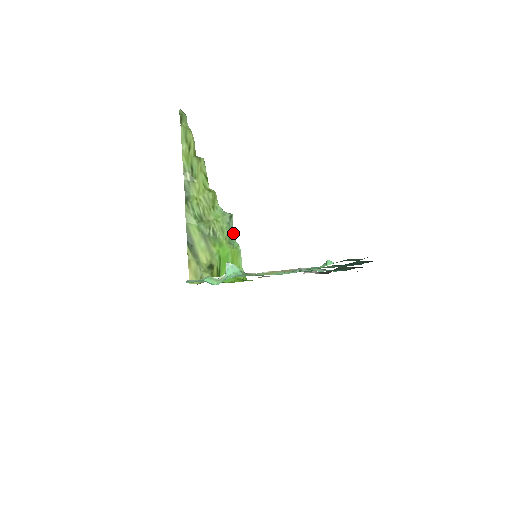
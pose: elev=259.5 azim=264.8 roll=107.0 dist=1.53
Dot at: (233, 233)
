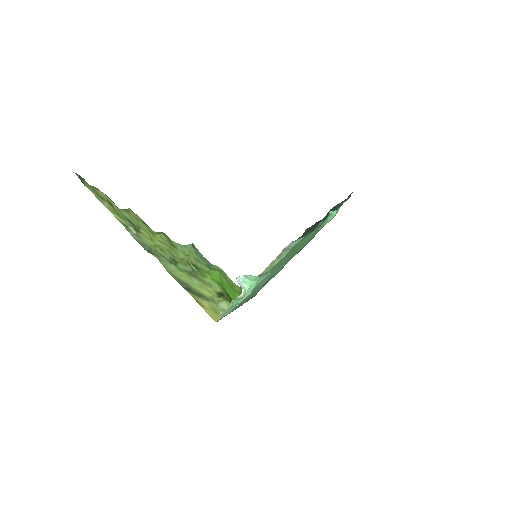
Dot at: (205, 259)
